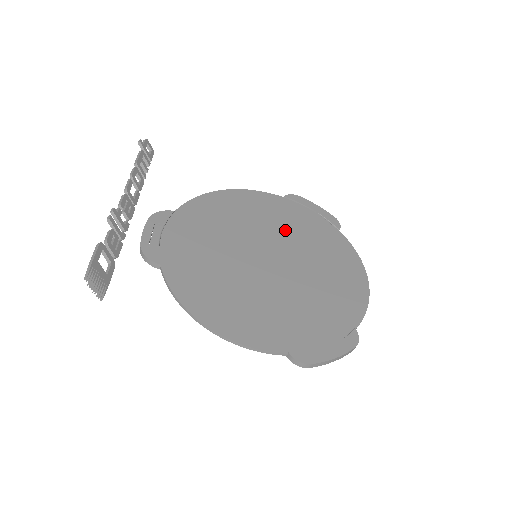
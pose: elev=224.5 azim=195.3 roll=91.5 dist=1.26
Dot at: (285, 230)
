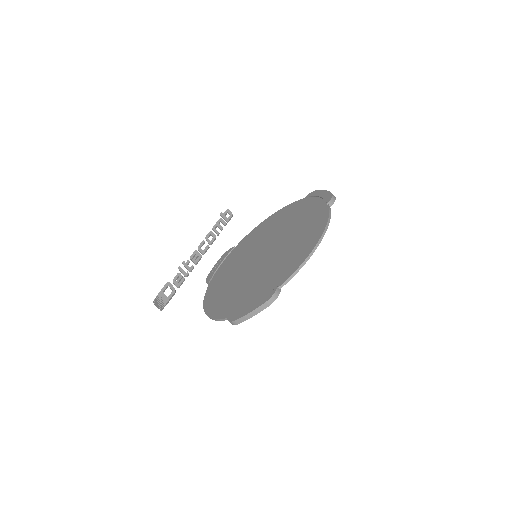
Dot at: (288, 226)
